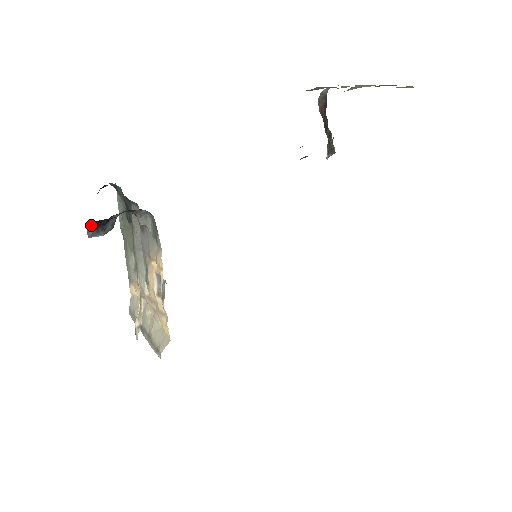
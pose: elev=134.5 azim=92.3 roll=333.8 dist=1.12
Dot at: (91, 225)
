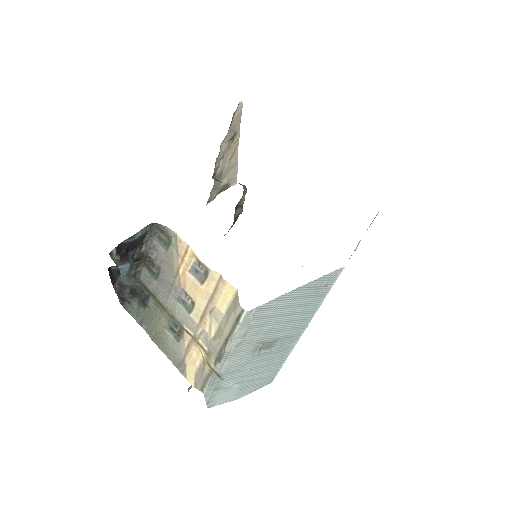
Dot at: (115, 259)
